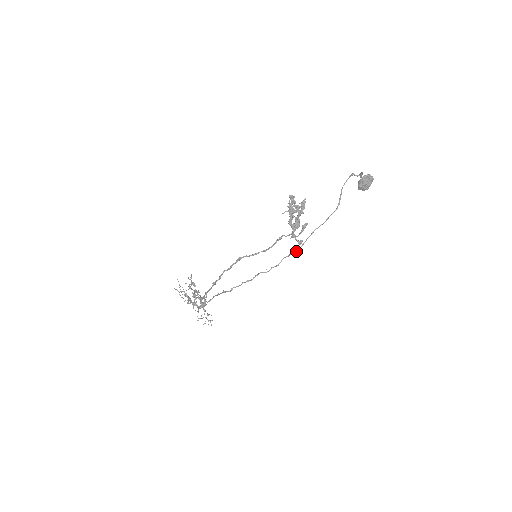
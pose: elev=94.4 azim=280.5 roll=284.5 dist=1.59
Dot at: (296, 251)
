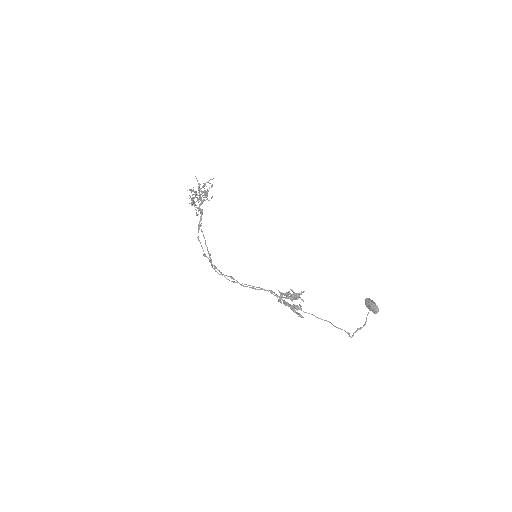
Dot at: (274, 295)
